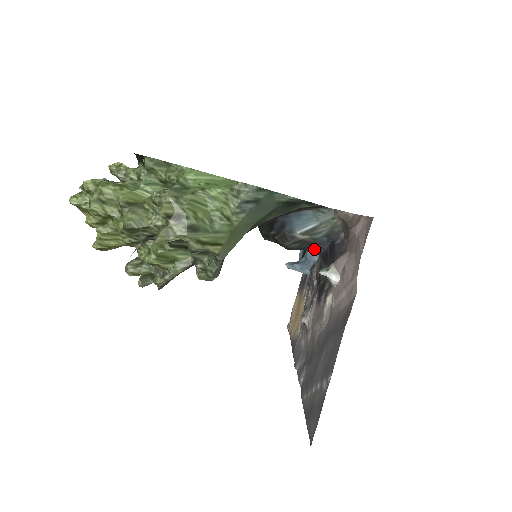
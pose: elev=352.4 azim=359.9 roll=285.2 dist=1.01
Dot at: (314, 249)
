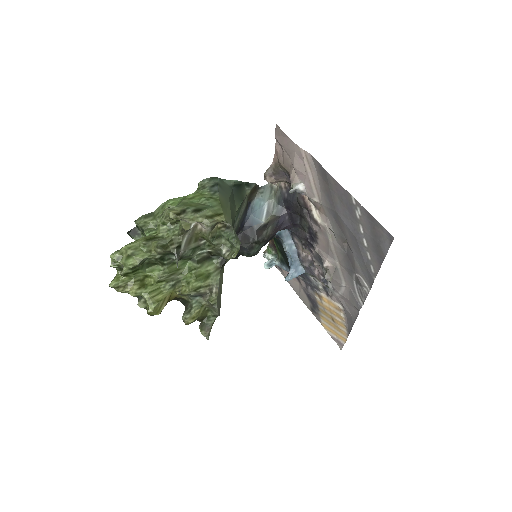
Dot at: (282, 222)
